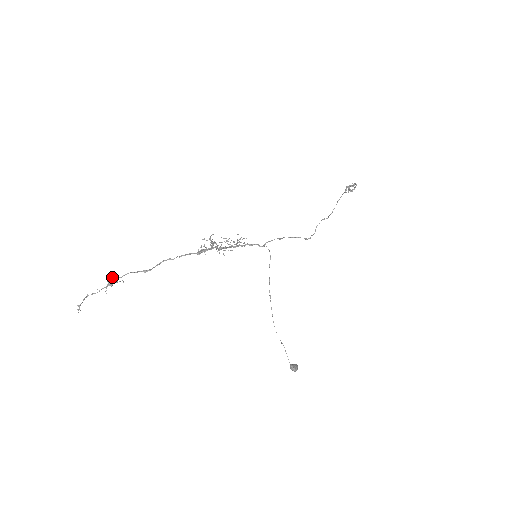
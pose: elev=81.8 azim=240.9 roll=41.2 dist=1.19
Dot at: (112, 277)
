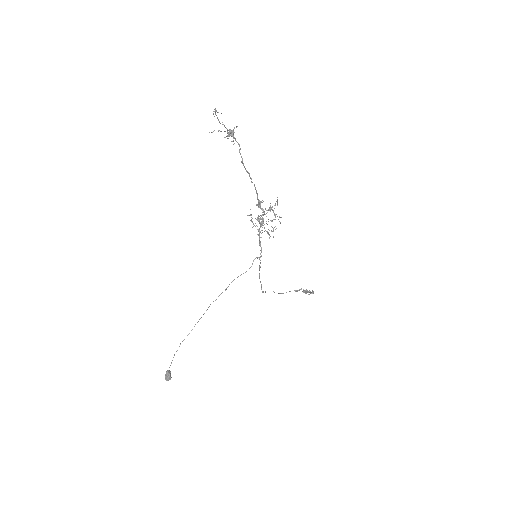
Dot at: occluded
